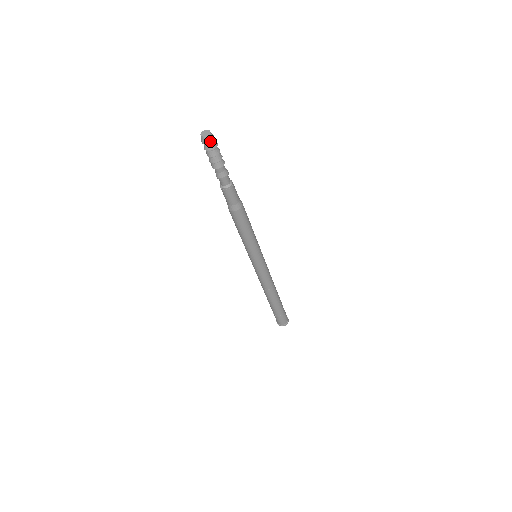
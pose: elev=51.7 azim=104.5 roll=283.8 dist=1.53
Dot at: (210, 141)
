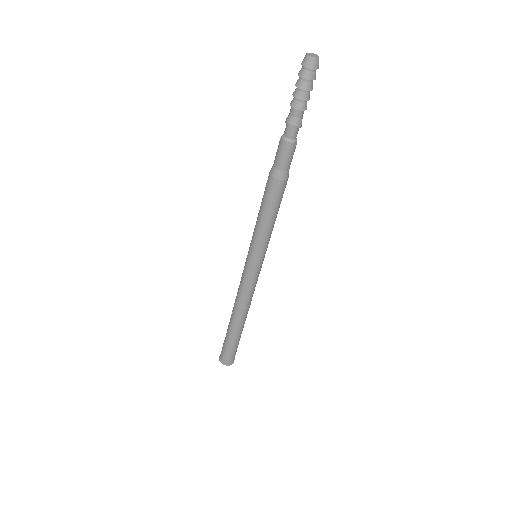
Dot at: (314, 66)
